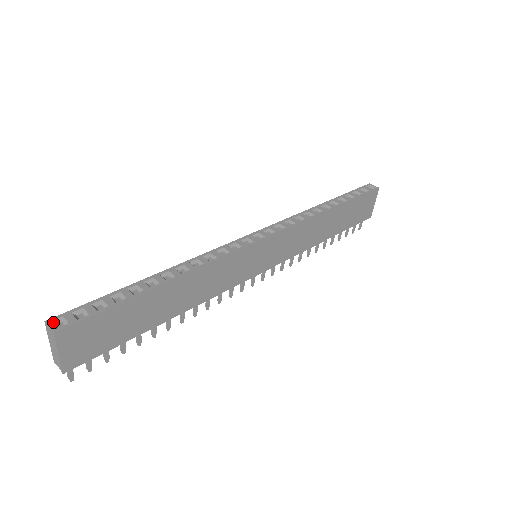
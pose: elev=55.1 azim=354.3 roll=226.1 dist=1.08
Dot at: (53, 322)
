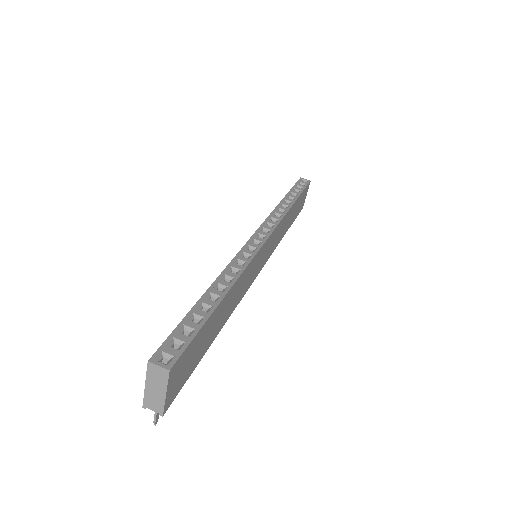
Dot at: (156, 360)
